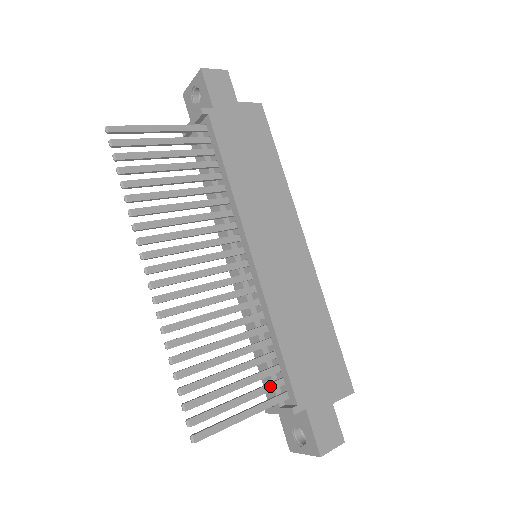
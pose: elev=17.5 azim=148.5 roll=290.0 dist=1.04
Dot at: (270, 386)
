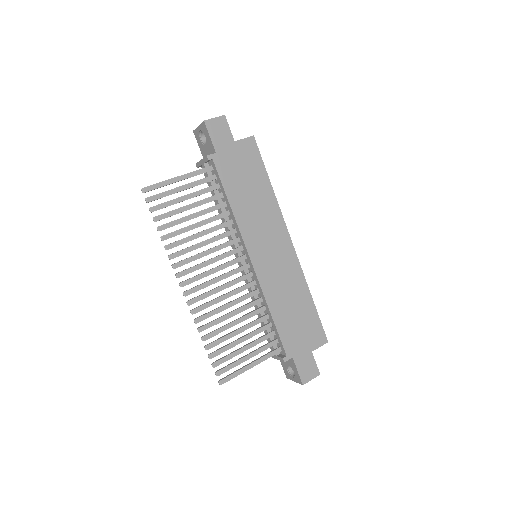
Dot at: (268, 345)
